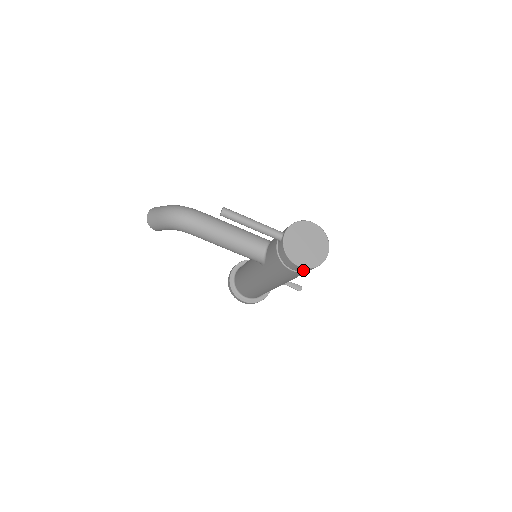
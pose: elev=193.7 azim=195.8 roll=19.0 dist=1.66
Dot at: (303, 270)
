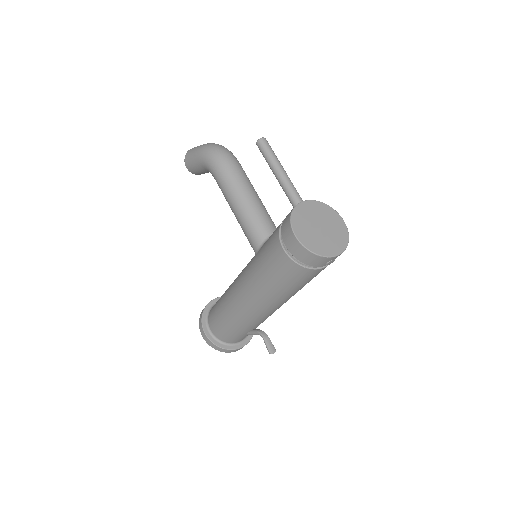
Dot at: (296, 250)
